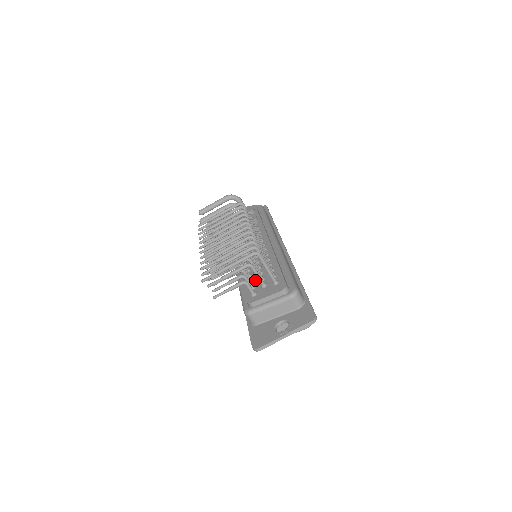
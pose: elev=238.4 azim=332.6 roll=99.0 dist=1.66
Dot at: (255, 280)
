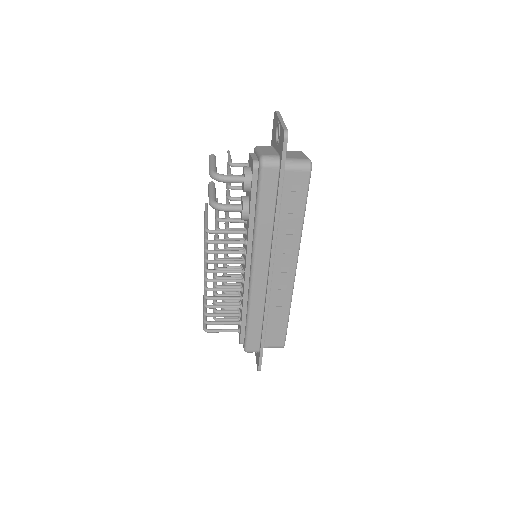
Dot at: occluded
